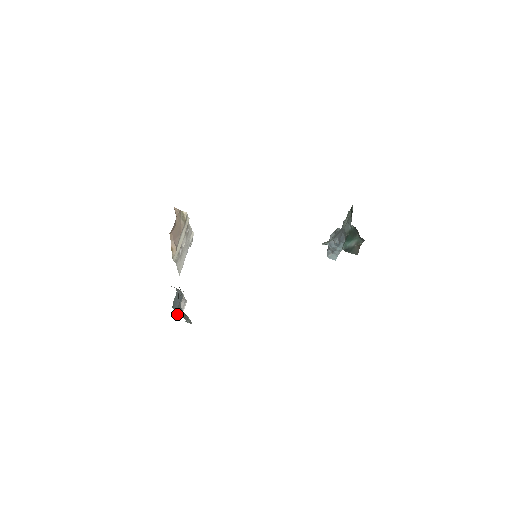
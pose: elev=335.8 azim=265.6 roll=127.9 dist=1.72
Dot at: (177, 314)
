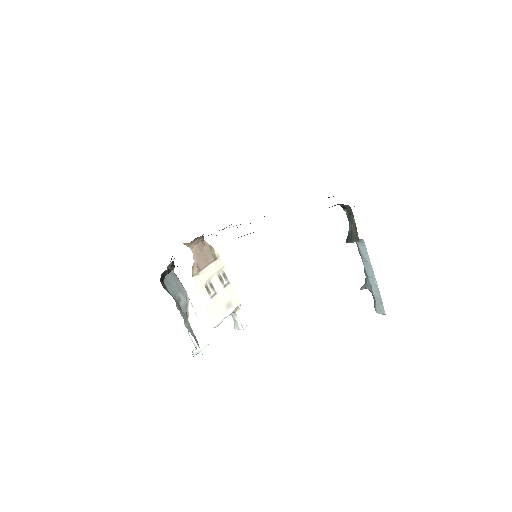
Dot at: (165, 287)
